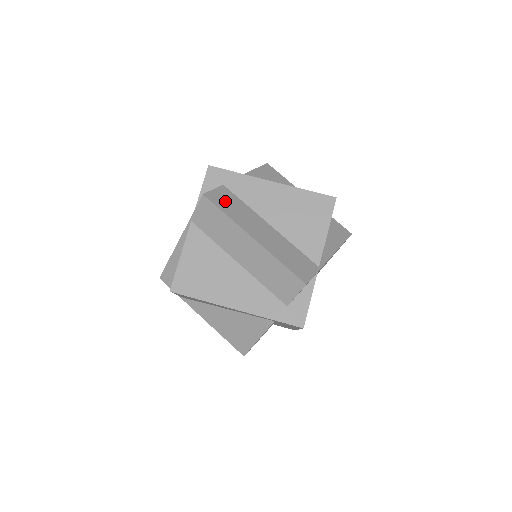
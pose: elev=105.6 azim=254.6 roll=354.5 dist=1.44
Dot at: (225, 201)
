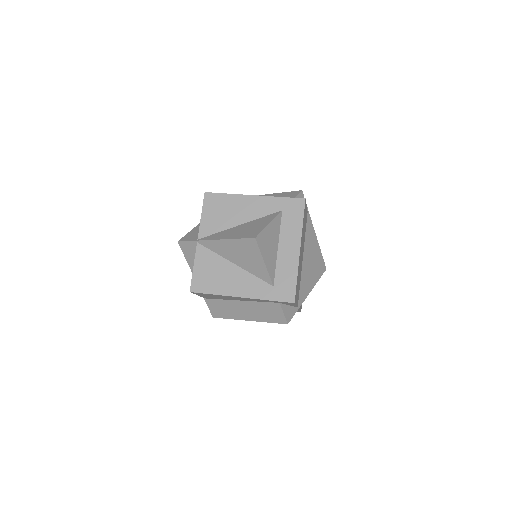
Dot at: occluded
